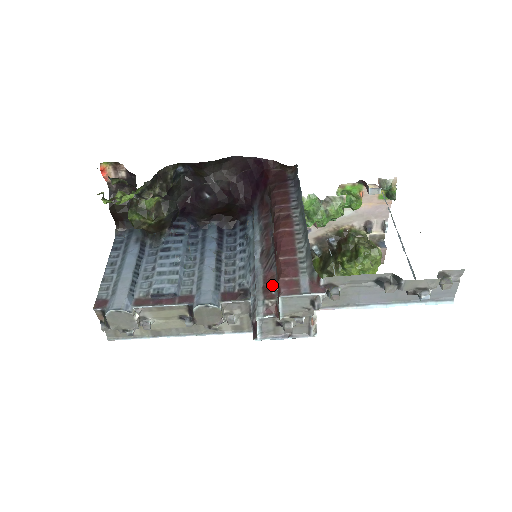
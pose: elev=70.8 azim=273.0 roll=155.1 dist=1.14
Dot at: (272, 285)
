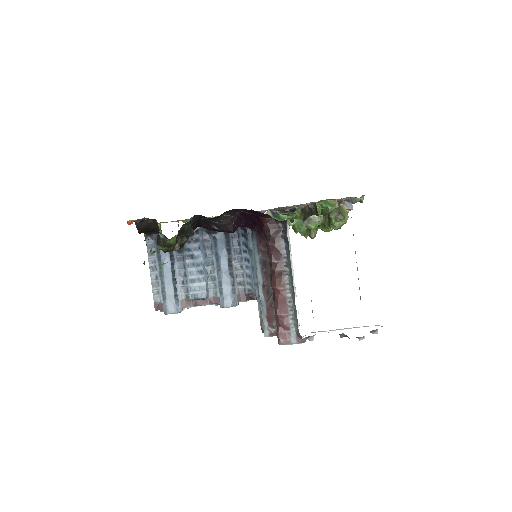
Dot at: (273, 319)
